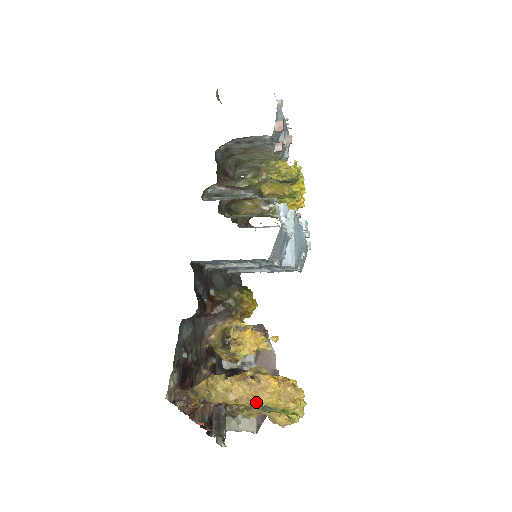
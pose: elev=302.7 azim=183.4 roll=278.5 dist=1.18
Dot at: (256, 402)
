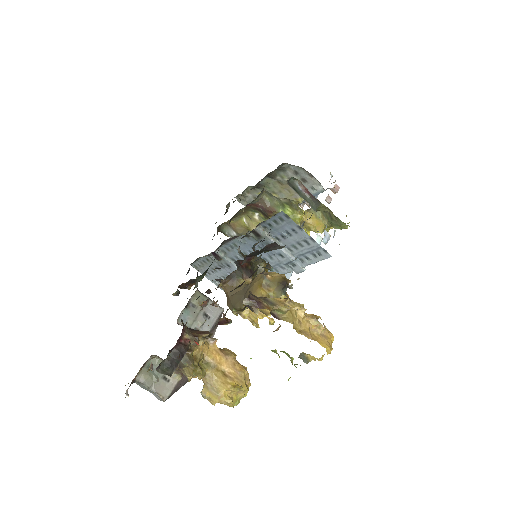
Dot at: (318, 342)
